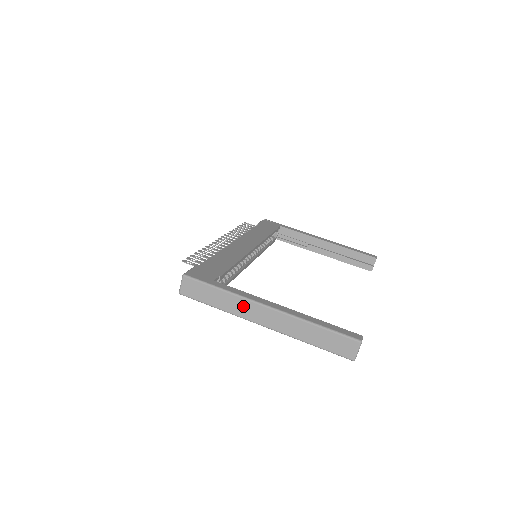
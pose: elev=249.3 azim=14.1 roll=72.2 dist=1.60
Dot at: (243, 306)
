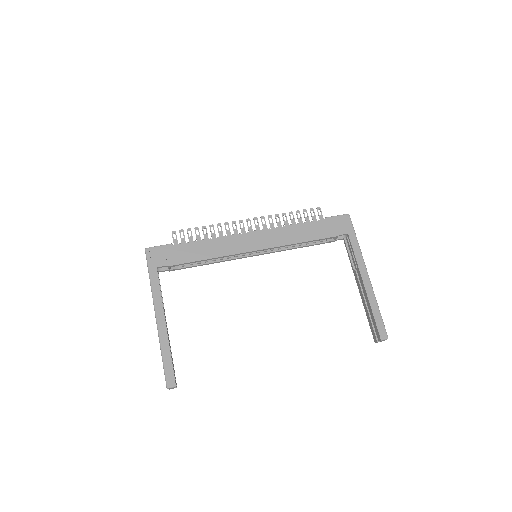
Dot at: occluded
